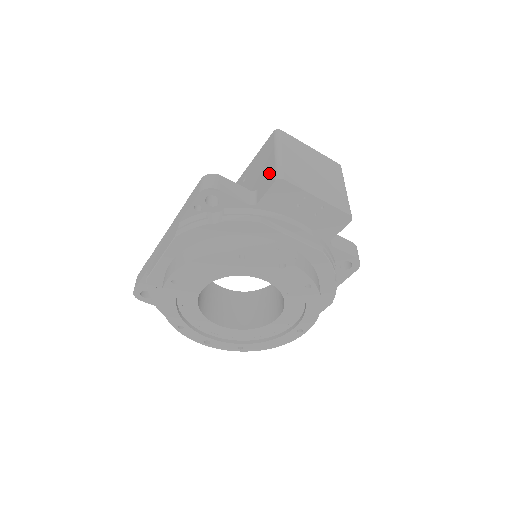
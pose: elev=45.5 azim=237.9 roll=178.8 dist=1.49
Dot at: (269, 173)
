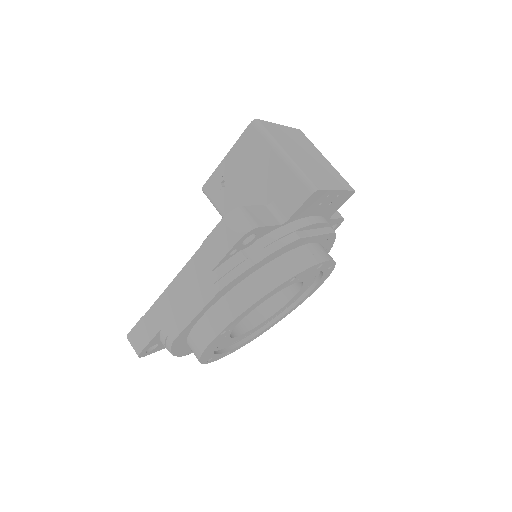
Dot at: (288, 183)
